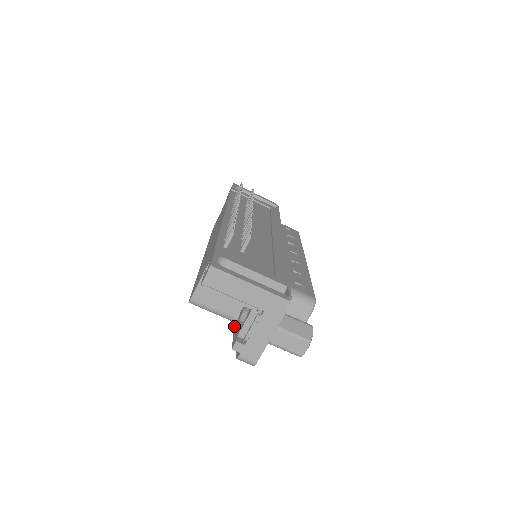
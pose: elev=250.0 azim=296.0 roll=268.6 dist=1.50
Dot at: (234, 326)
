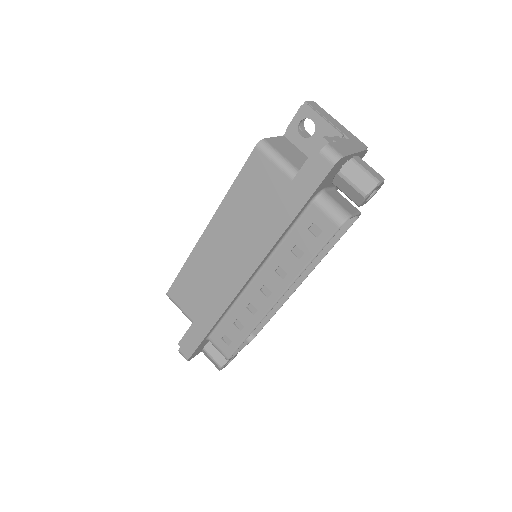
Dot at: (298, 171)
